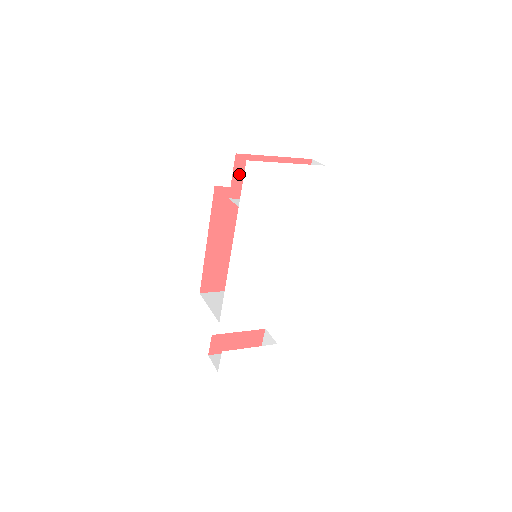
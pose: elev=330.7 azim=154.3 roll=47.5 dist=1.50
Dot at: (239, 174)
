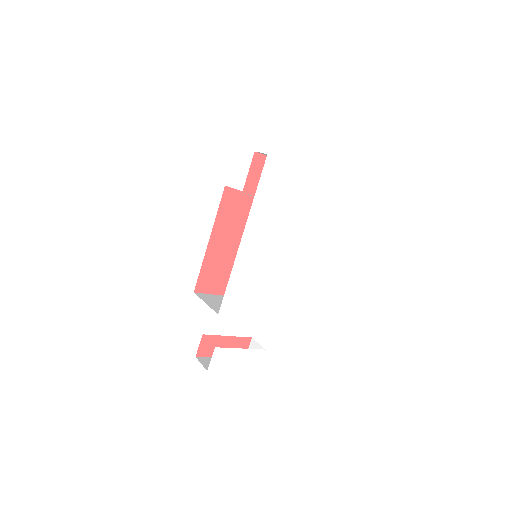
Dot at: (254, 171)
